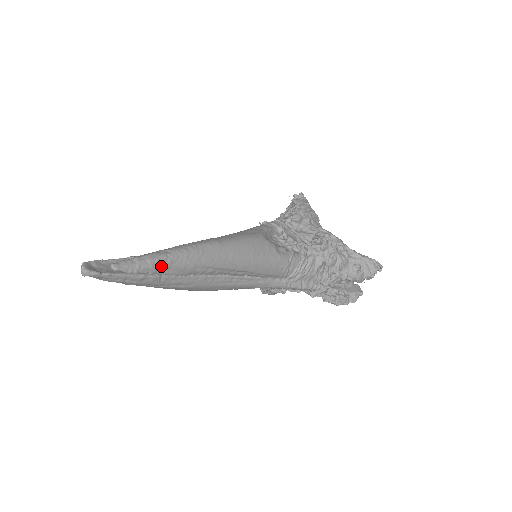
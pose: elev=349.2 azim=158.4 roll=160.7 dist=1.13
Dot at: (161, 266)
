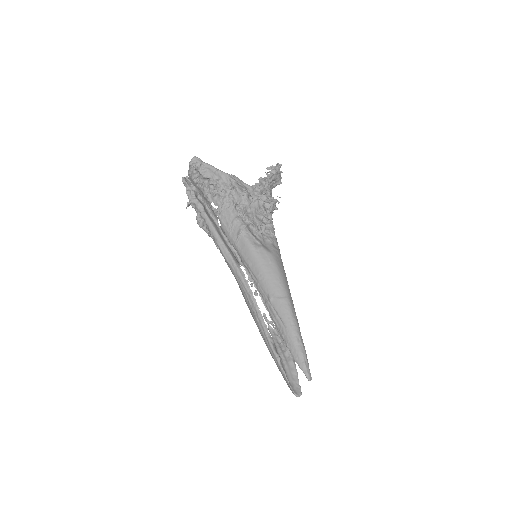
Dot at: occluded
